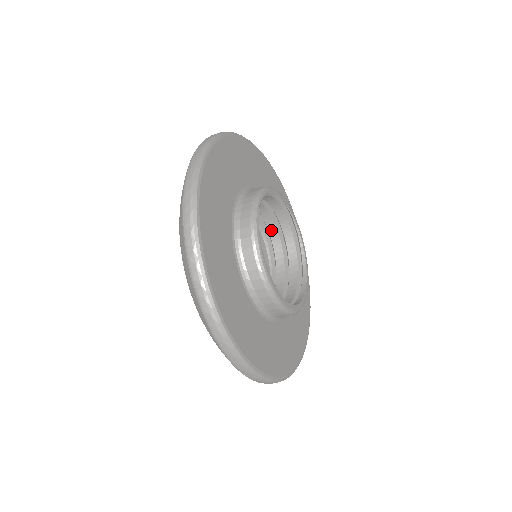
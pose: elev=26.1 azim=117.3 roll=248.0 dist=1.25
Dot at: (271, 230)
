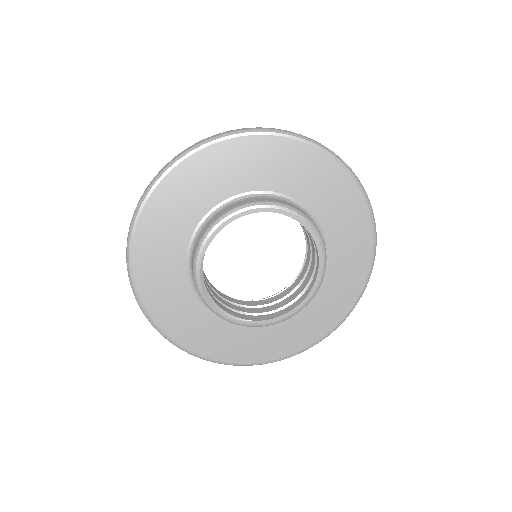
Dot at: occluded
